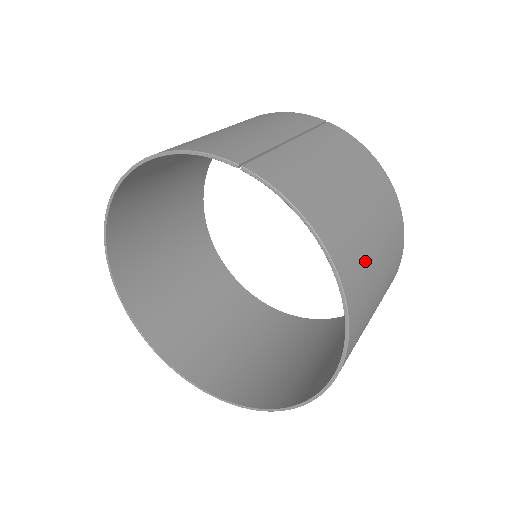
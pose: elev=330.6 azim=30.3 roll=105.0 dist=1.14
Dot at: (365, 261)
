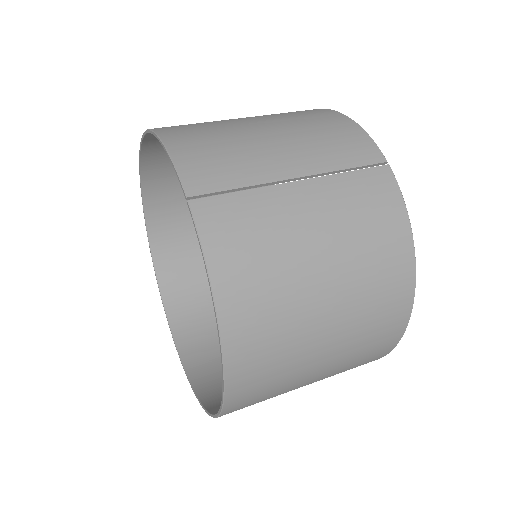
Dot at: (288, 347)
